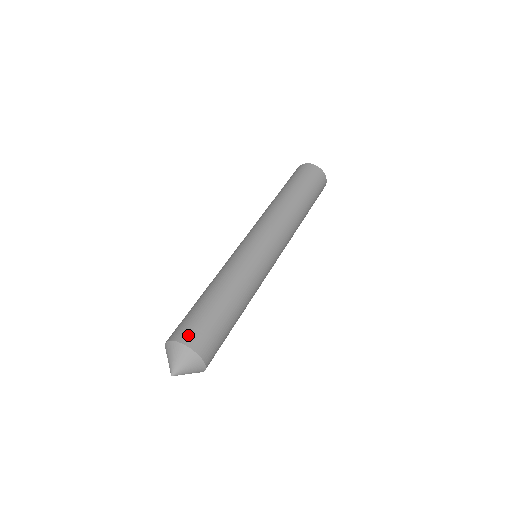
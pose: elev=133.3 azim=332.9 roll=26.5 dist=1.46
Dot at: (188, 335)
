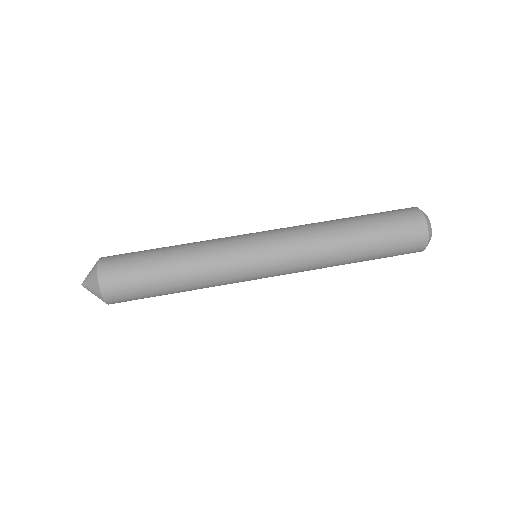
Dot at: (110, 257)
